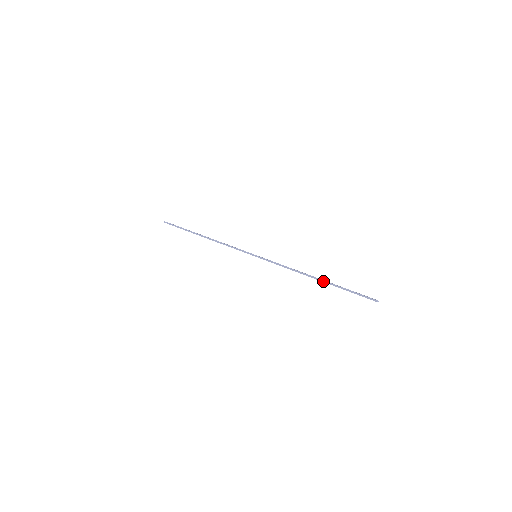
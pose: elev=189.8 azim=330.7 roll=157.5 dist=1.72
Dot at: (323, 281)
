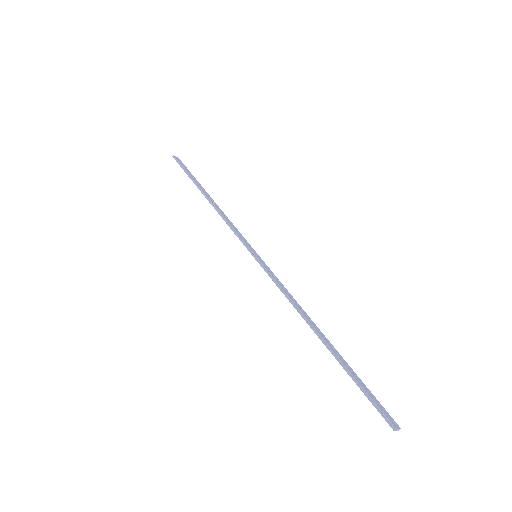
Dot at: (327, 346)
